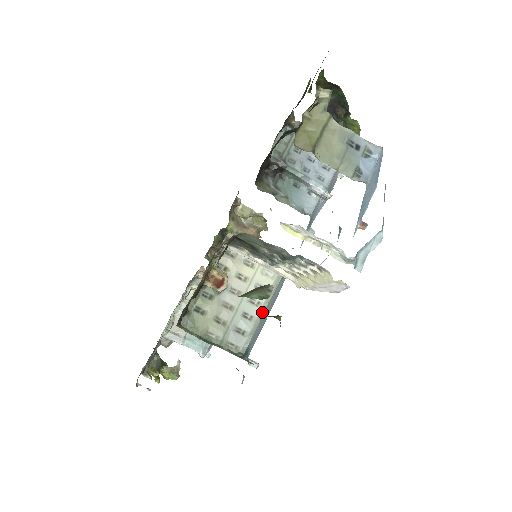
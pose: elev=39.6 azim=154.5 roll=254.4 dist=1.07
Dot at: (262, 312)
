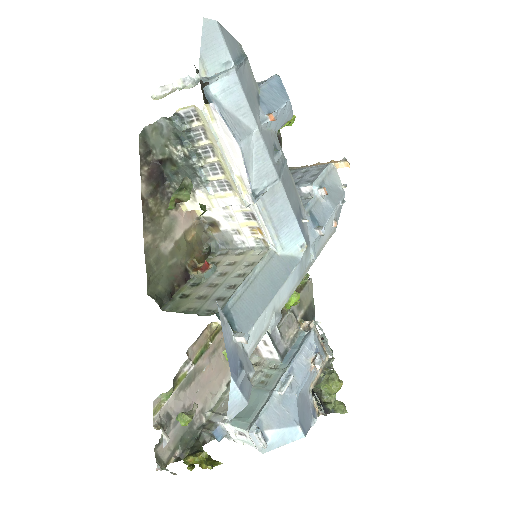
Dot at: (246, 277)
